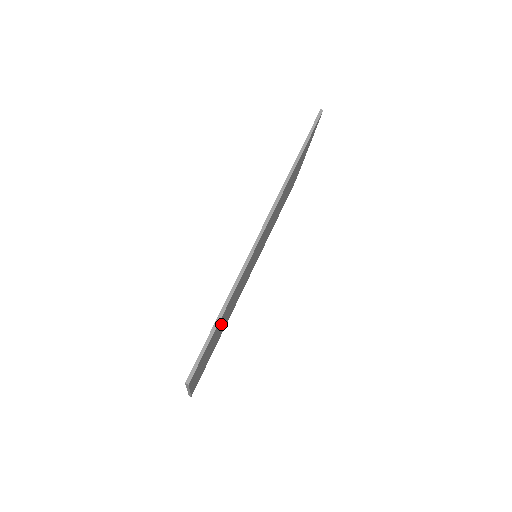
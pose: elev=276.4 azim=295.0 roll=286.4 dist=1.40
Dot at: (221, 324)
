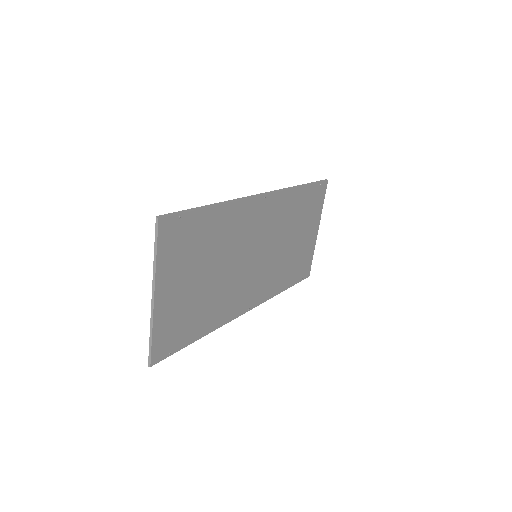
Dot at: (207, 254)
